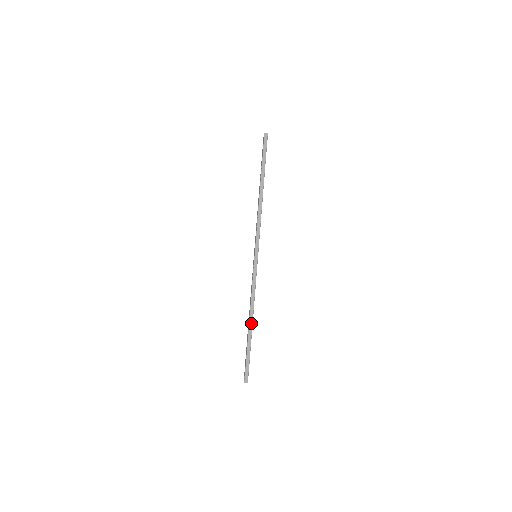
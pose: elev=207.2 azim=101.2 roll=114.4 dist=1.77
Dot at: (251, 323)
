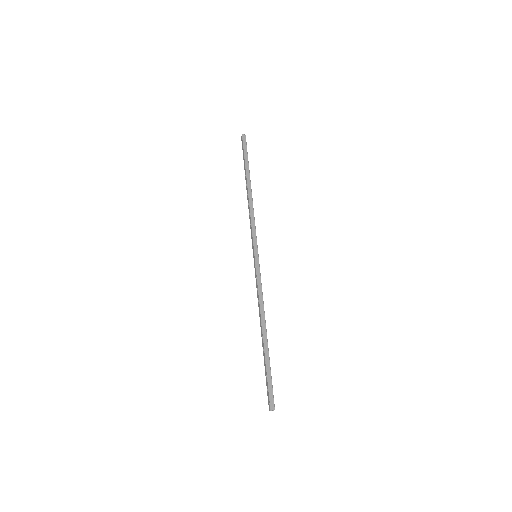
Dot at: (265, 333)
